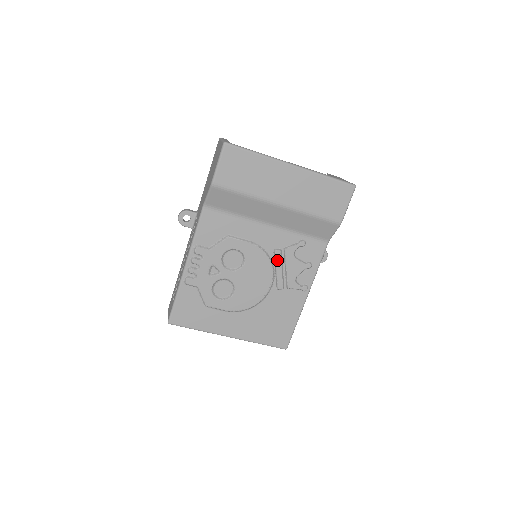
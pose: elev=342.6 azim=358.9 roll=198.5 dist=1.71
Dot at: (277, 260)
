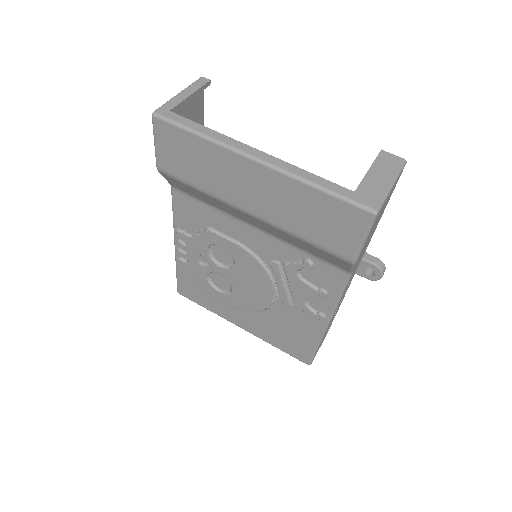
Dot at: (275, 273)
